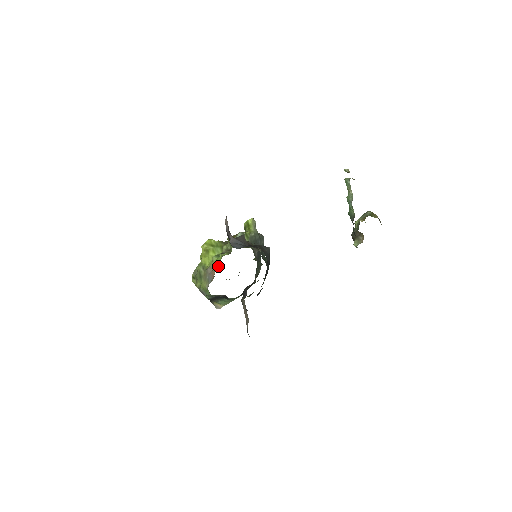
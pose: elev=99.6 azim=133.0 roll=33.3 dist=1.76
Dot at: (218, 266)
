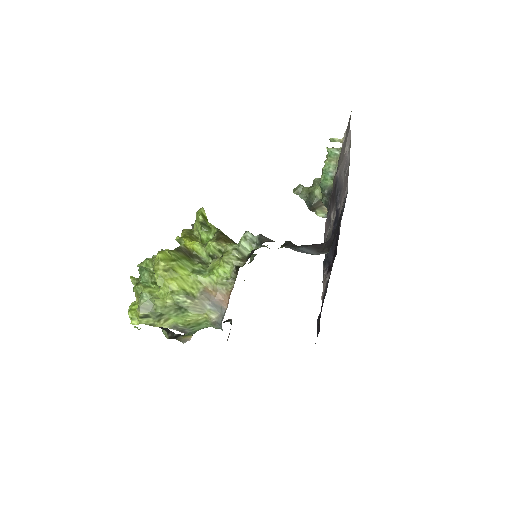
Dot at: (230, 285)
